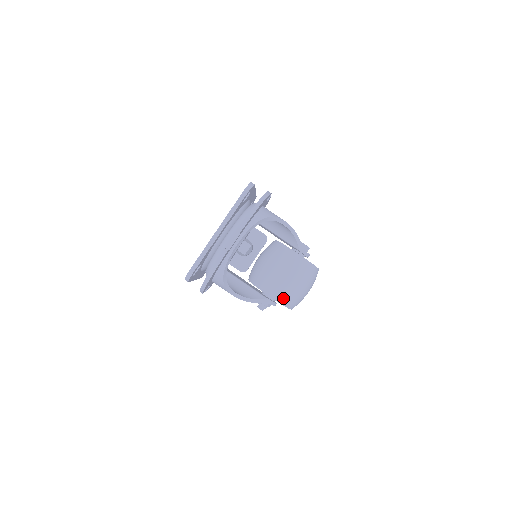
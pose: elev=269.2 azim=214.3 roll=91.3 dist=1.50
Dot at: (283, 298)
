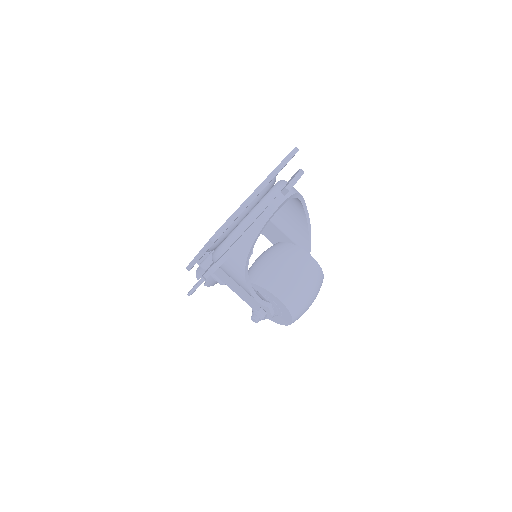
Dot at: (292, 302)
